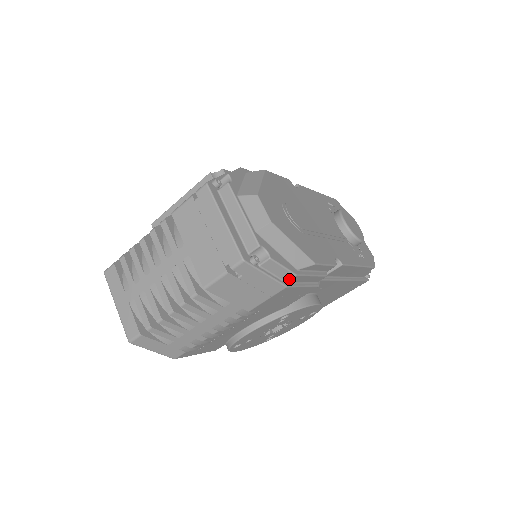
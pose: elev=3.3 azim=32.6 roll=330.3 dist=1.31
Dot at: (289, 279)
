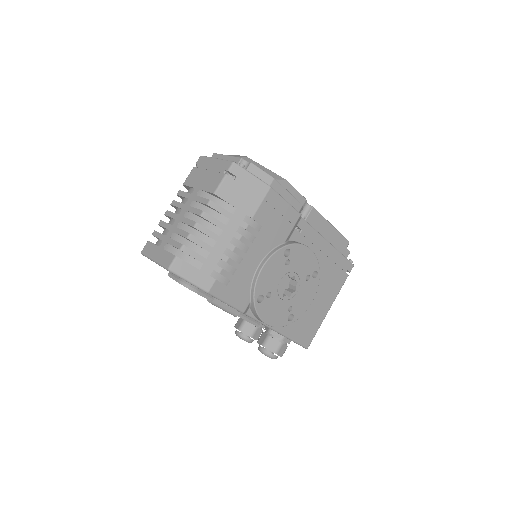
Dot at: (271, 183)
